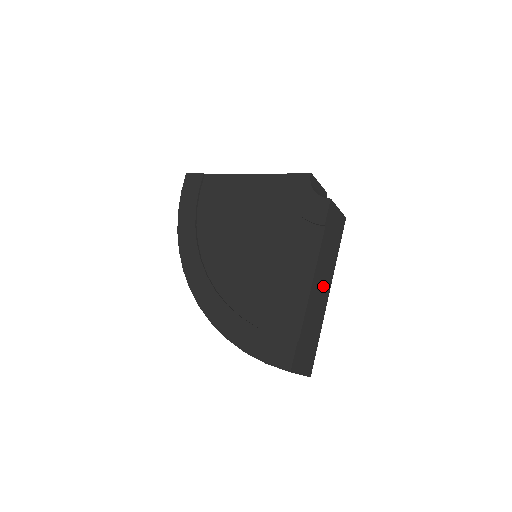
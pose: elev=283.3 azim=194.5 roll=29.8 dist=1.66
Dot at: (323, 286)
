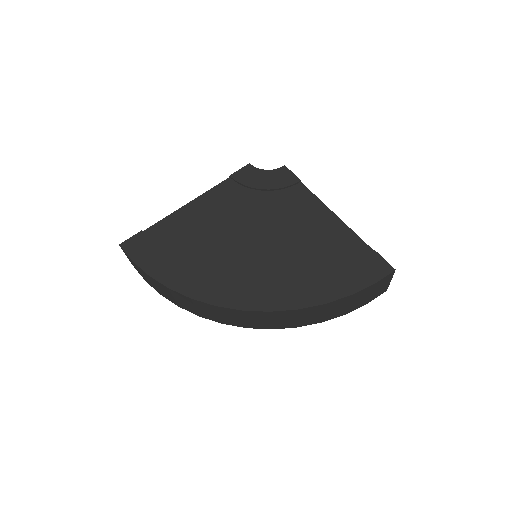
Dot at: occluded
